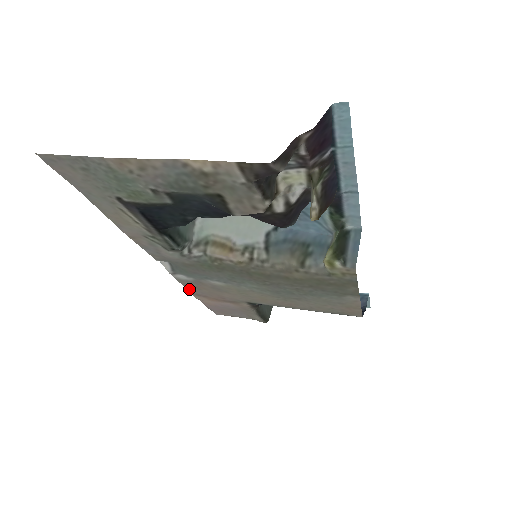
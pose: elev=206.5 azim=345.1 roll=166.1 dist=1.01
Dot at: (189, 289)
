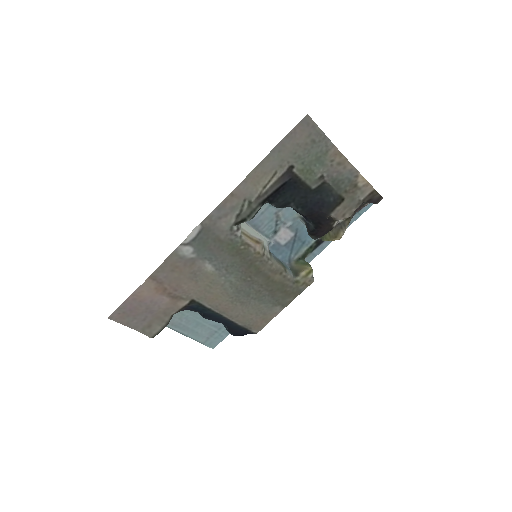
Dot at: (160, 269)
